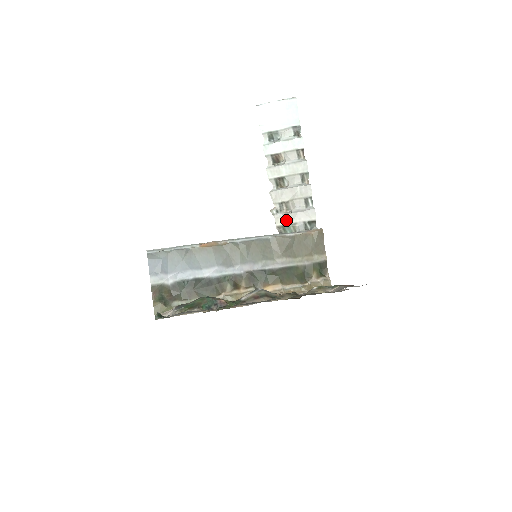
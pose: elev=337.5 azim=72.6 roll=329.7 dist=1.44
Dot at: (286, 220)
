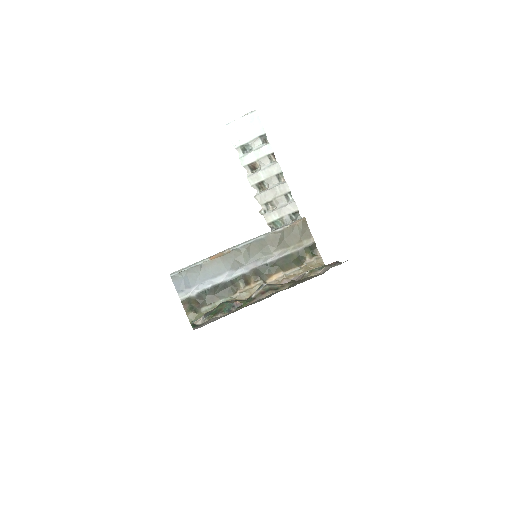
Dot at: (274, 216)
